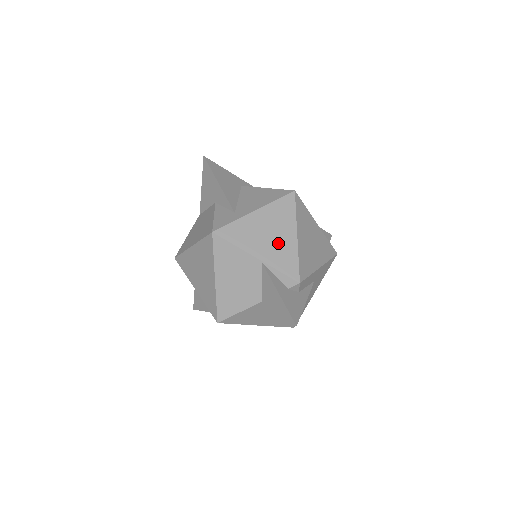
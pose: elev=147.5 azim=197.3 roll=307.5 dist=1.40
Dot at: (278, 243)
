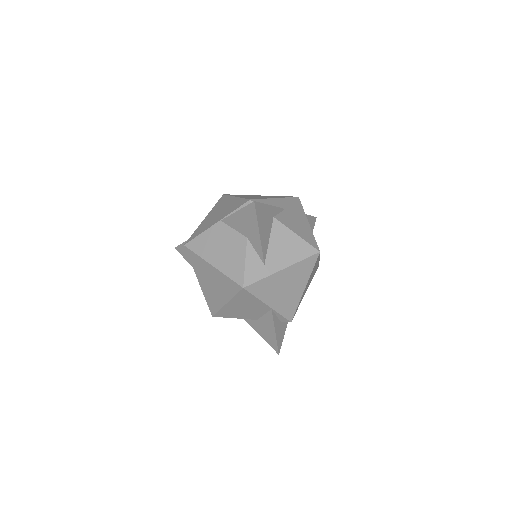
Dot at: (226, 209)
